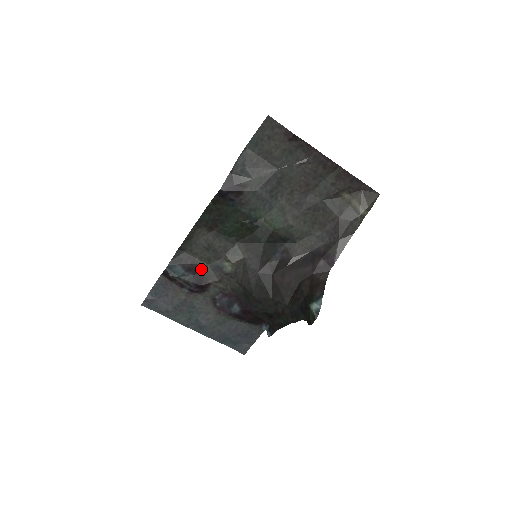
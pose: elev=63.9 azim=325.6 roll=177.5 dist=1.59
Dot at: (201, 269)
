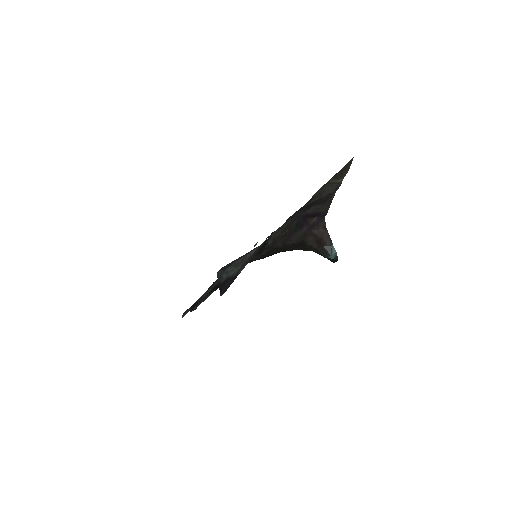
Dot at: (214, 287)
